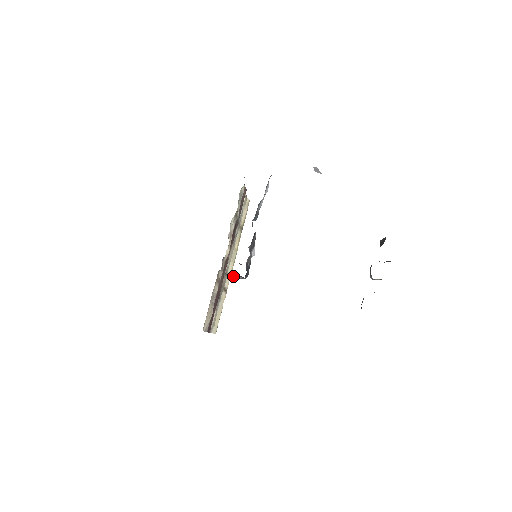
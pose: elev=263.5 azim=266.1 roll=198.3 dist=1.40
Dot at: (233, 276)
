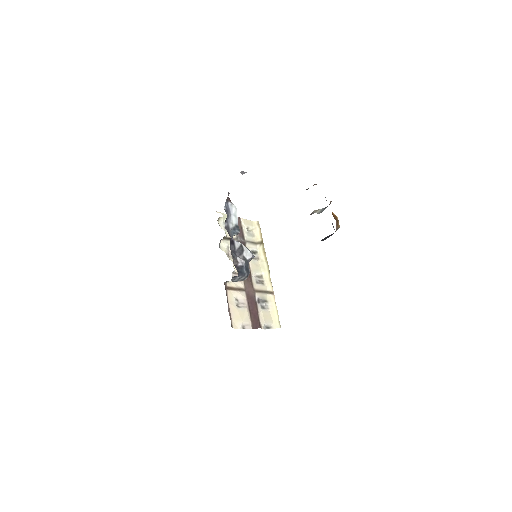
Dot at: (232, 280)
